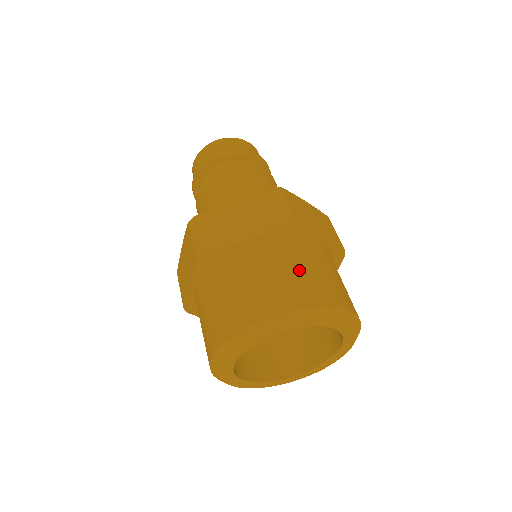
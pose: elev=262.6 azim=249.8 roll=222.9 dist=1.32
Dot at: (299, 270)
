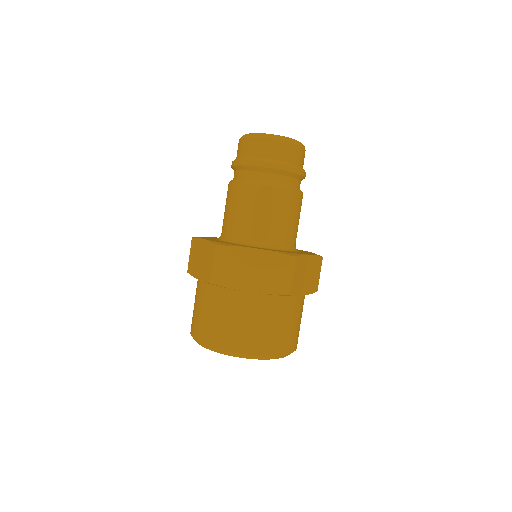
Dot at: (274, 326)
